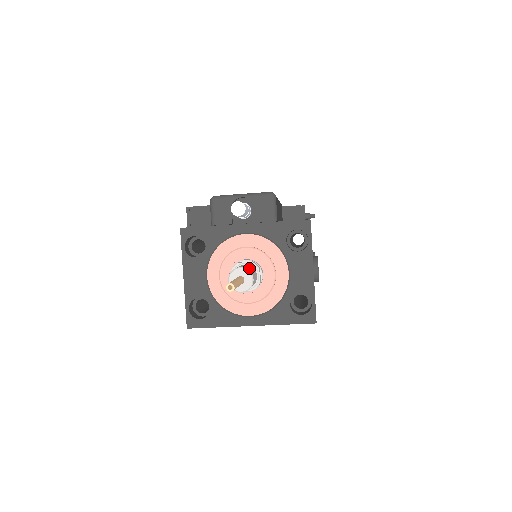
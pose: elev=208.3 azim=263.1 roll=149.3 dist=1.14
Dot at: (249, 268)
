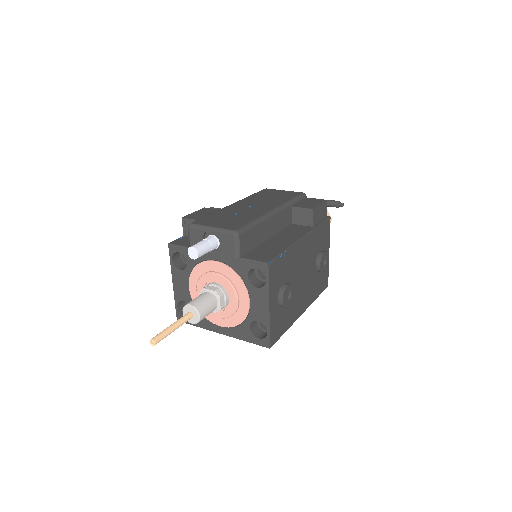
Dot at: (202, 303)
